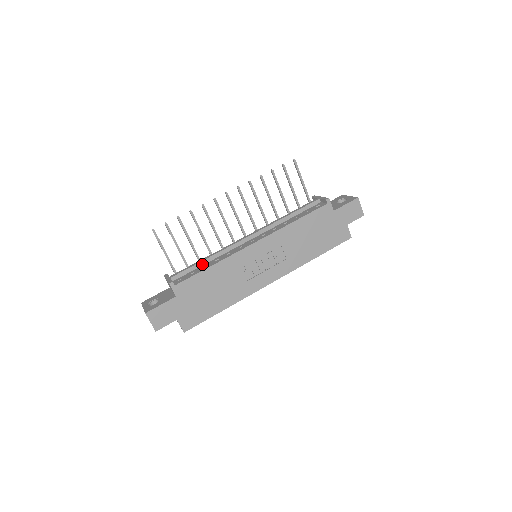
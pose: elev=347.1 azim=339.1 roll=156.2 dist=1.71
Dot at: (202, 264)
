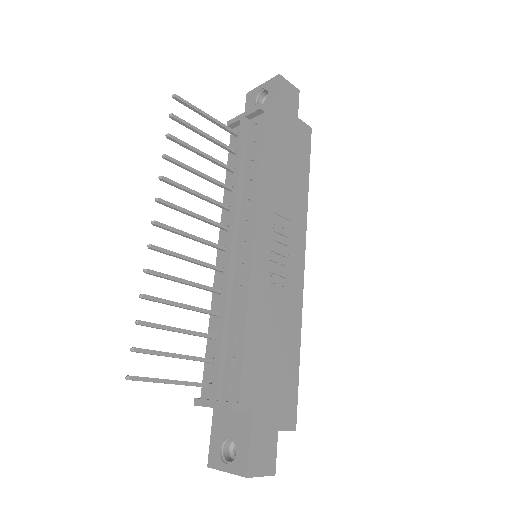
Dot at: (225, 338)
